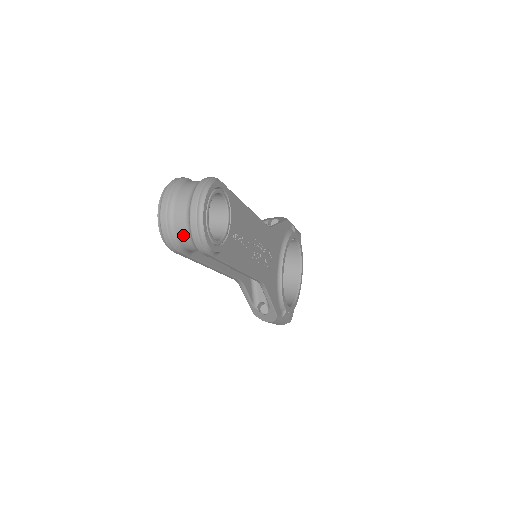
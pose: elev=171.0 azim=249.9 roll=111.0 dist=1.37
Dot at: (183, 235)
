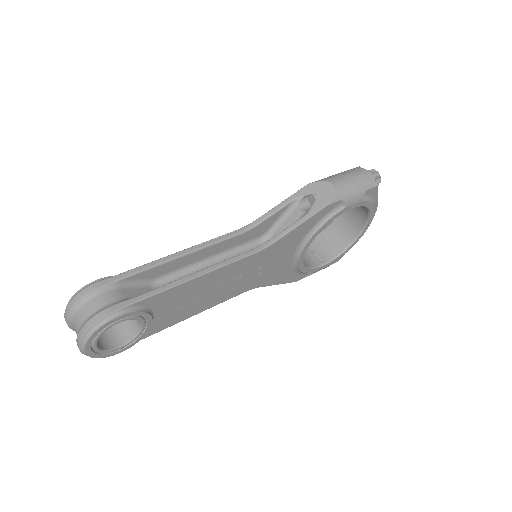
Dot at: occluded
